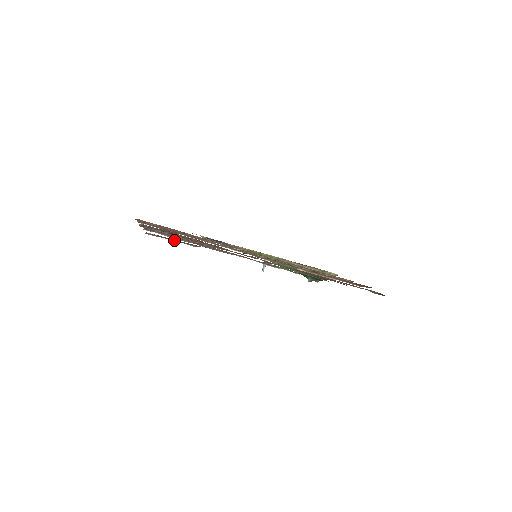
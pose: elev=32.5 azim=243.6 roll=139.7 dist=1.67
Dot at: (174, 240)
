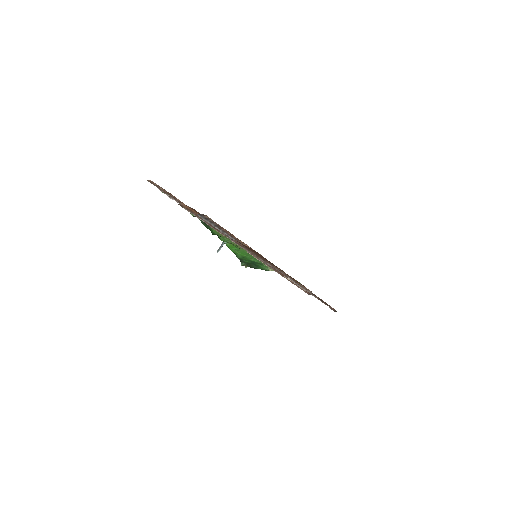
Dot at: (254, 253)
